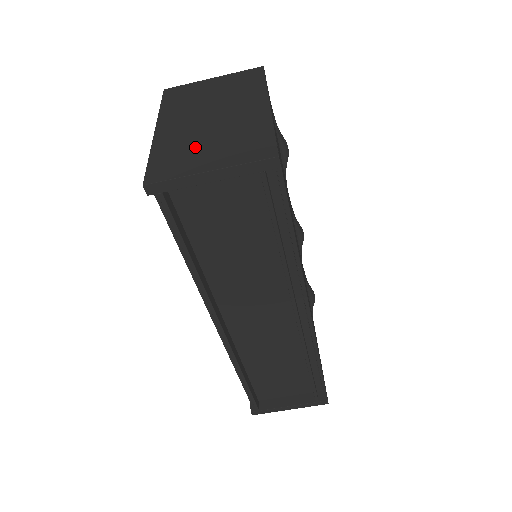
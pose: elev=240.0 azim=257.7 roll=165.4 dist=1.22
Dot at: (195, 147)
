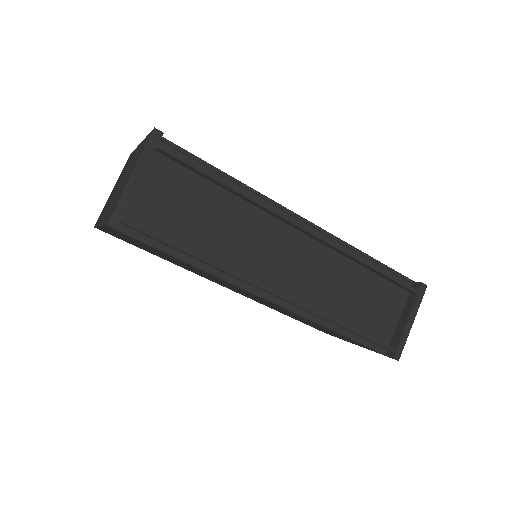
Dot at: occluded
